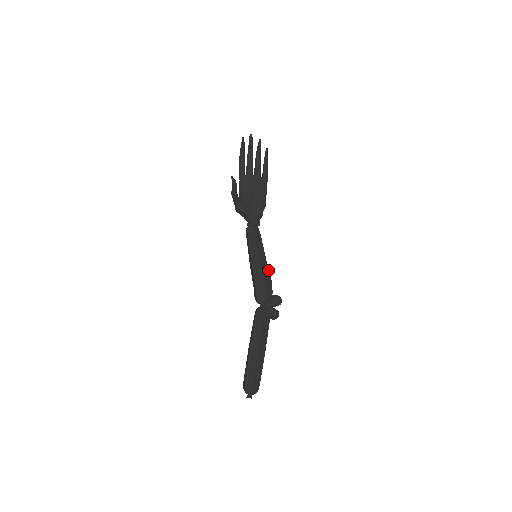
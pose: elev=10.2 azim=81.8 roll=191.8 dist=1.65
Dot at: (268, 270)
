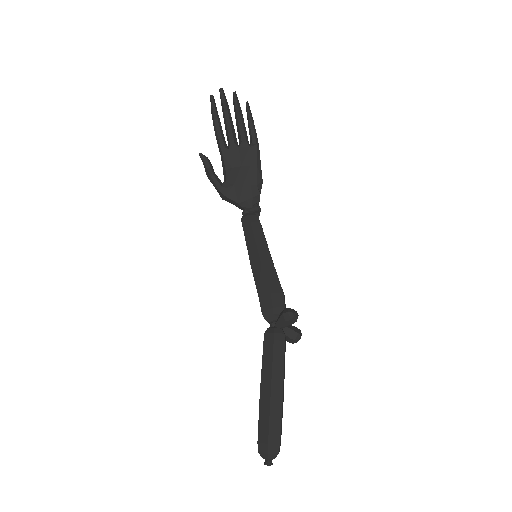
Dot at: (275, 273)
